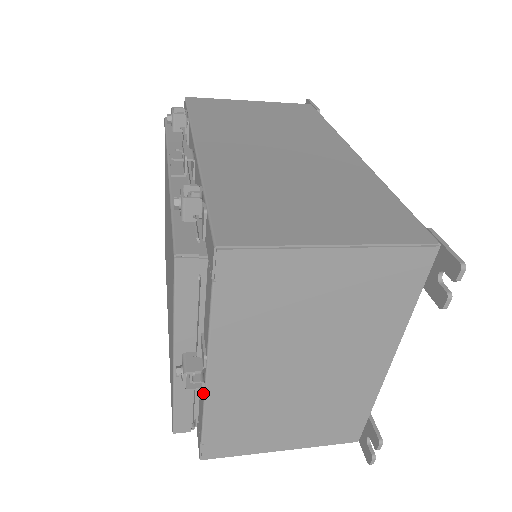
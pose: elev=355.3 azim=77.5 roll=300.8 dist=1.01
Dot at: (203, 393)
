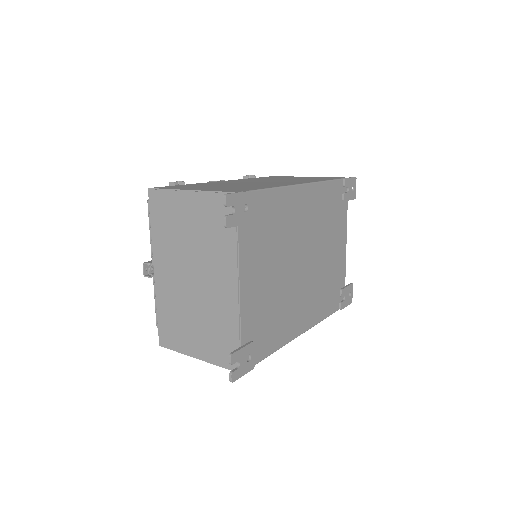
Dot at: (156, 287)
